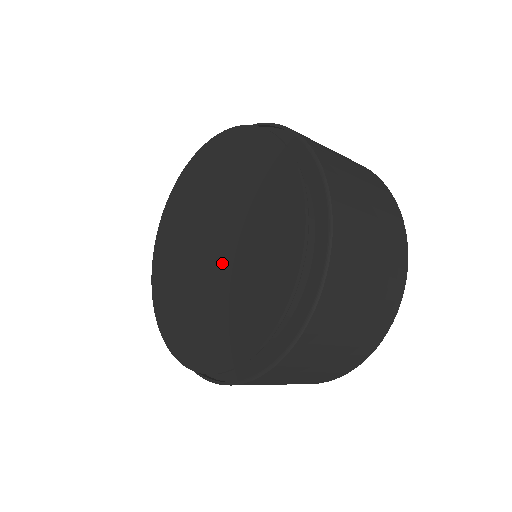
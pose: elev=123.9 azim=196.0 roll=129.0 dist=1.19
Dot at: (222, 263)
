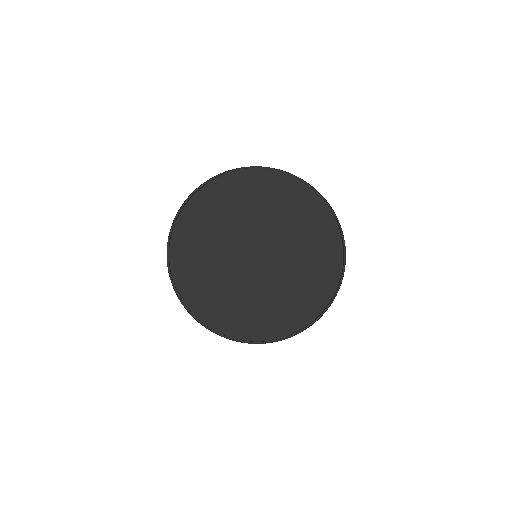
Dot at: (263, 267)
